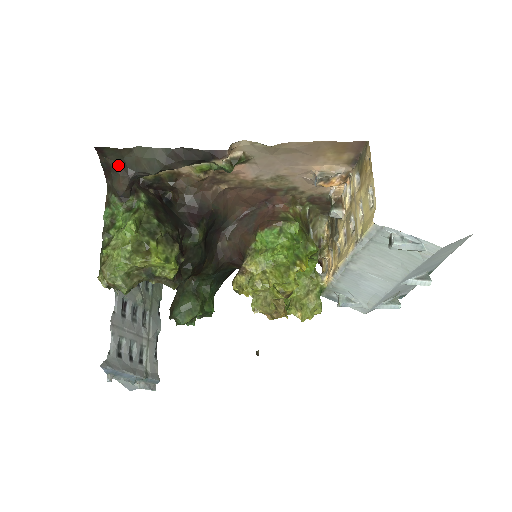
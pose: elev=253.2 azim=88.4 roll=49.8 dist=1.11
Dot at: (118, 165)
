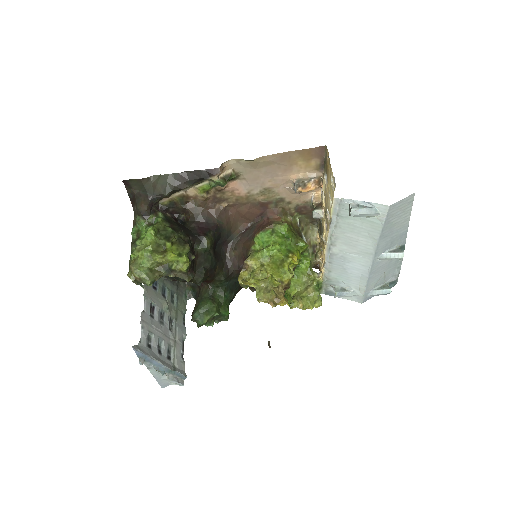
Dot at: (140, 192)
